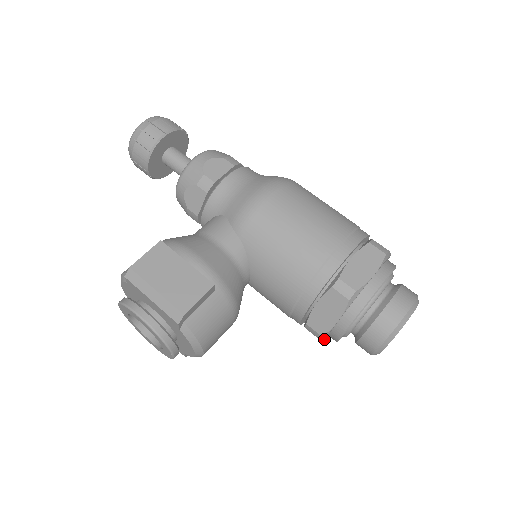
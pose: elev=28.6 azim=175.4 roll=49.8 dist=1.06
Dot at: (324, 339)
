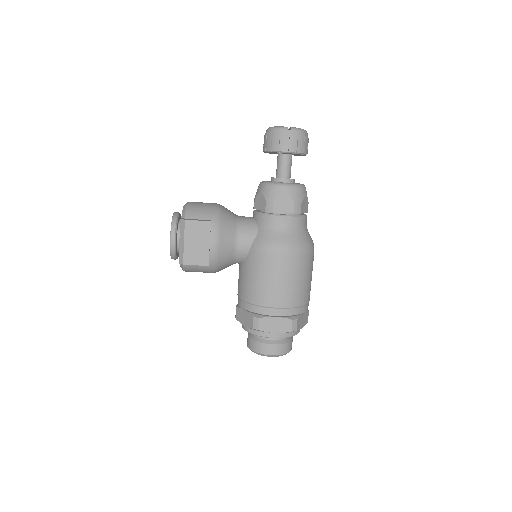
Dot at: occluded
